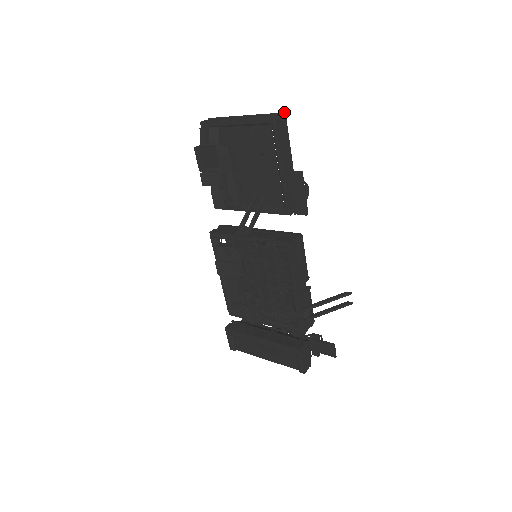
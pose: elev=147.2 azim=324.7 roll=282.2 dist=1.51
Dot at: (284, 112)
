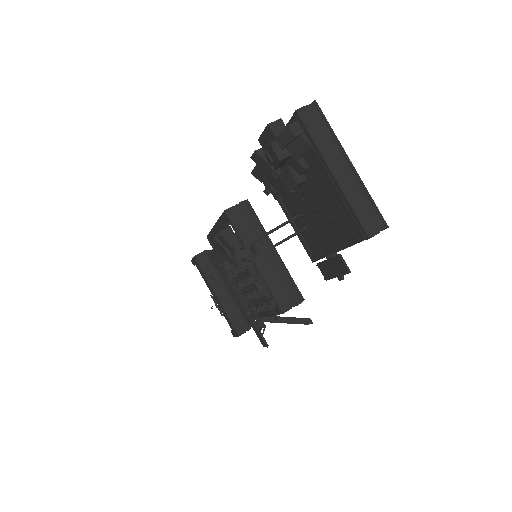
Dot at: (388, 226)
